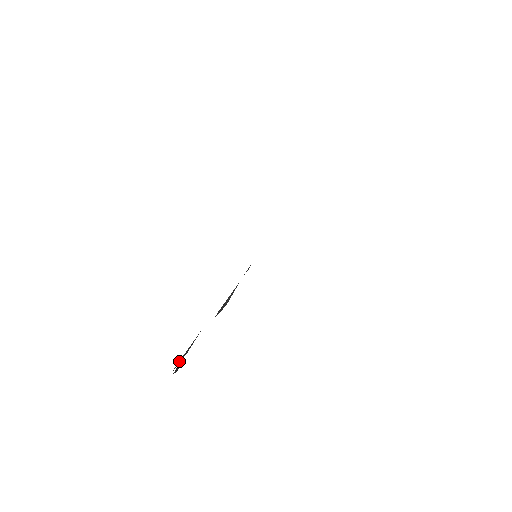
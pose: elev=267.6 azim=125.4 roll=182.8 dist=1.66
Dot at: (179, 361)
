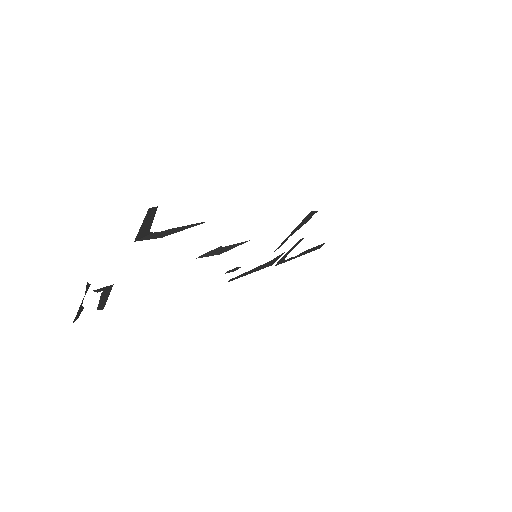
Dot at: (141, 239)
